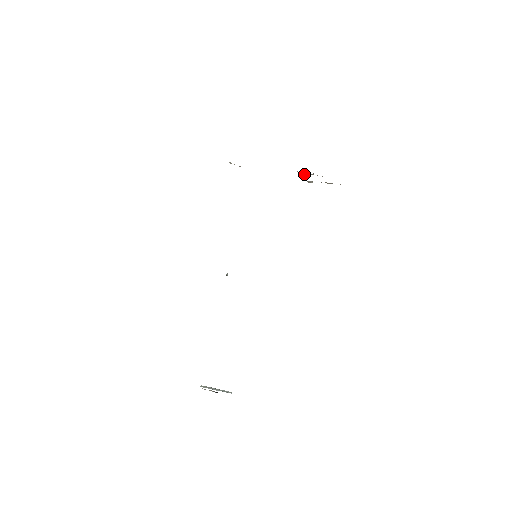
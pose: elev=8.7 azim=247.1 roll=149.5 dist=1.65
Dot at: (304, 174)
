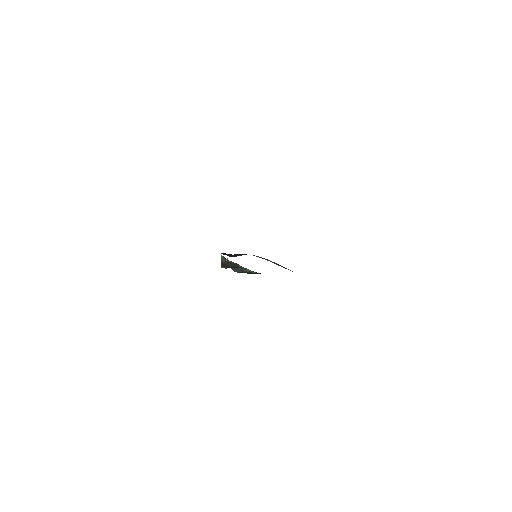
Dot at: occluded
